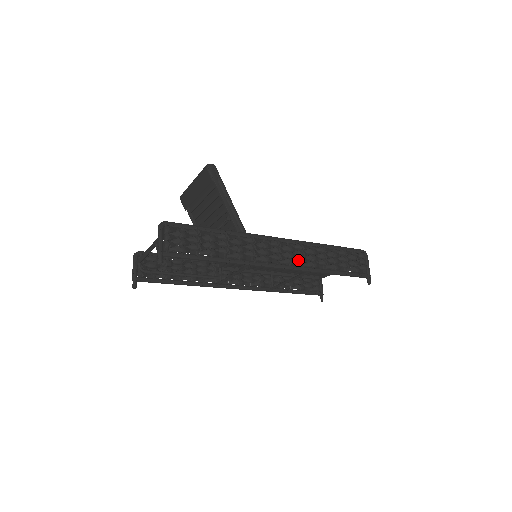
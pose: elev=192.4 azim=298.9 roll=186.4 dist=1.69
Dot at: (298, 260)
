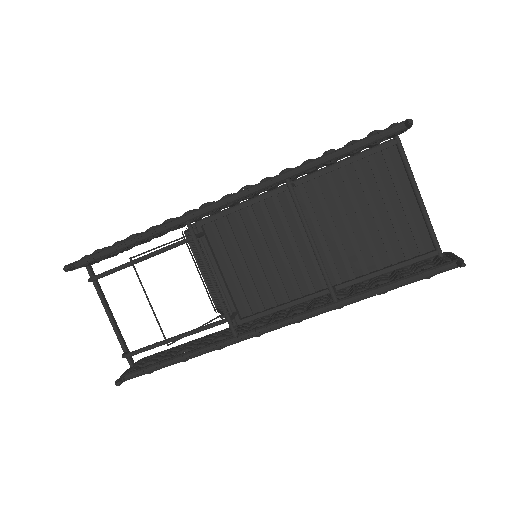
Dot at: occluded
